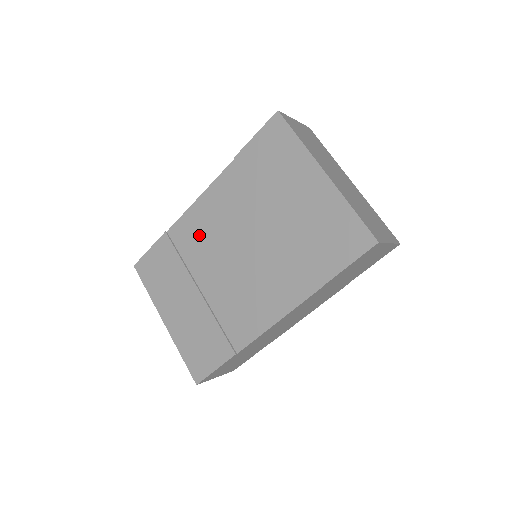
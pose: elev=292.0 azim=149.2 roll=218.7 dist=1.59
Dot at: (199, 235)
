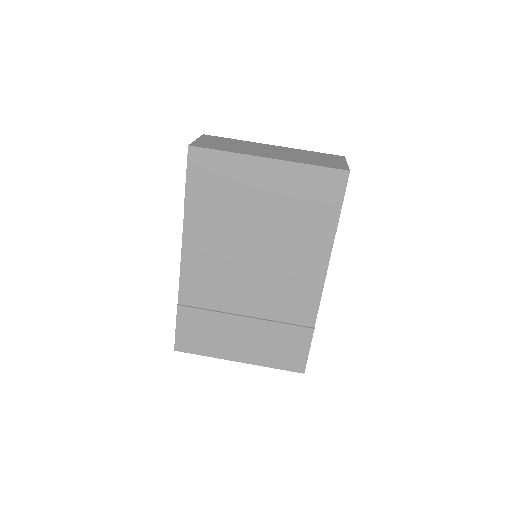
Dot at: (208, 283)
